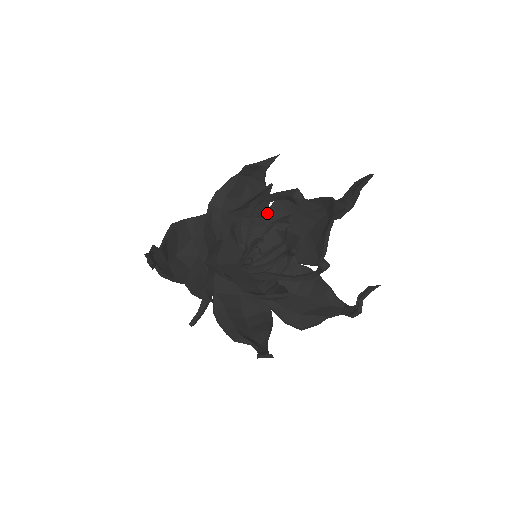
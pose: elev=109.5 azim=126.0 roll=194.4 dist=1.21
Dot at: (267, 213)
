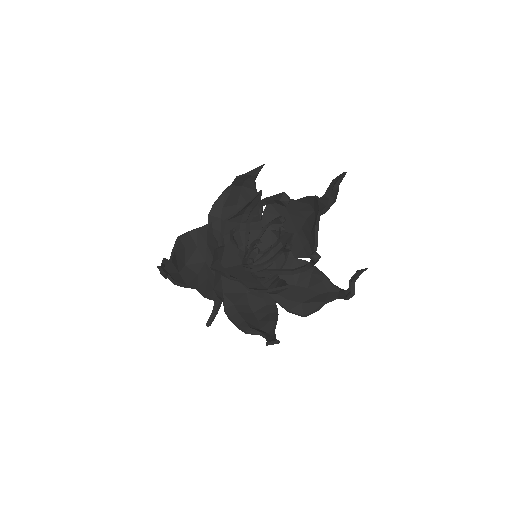
Dot at: occluded
